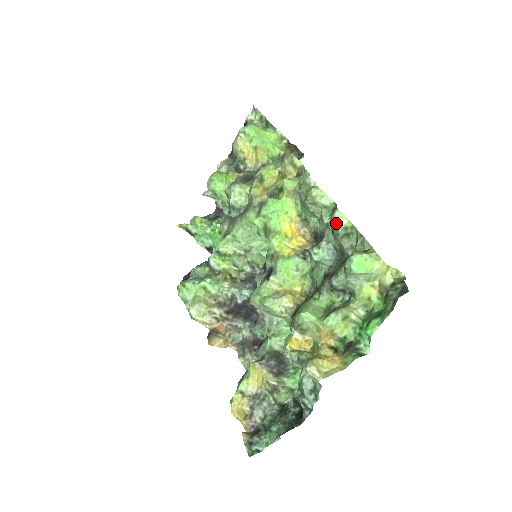
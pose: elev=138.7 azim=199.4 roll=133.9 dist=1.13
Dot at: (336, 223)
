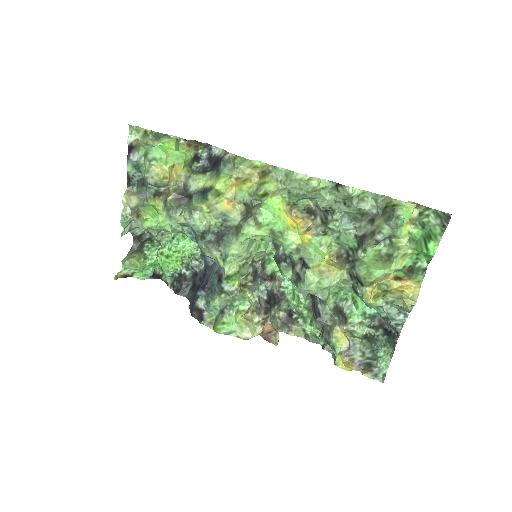
Dot at: (351, 197)
